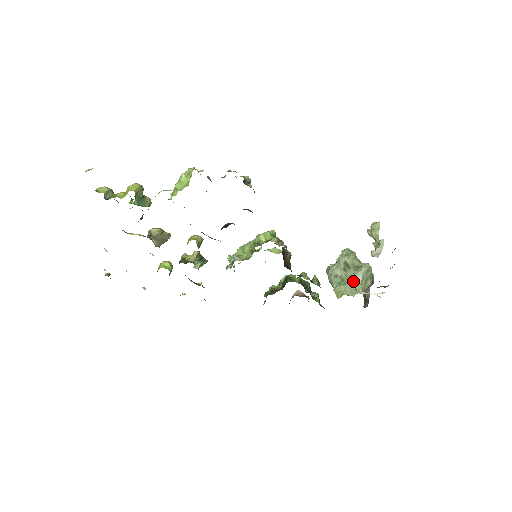
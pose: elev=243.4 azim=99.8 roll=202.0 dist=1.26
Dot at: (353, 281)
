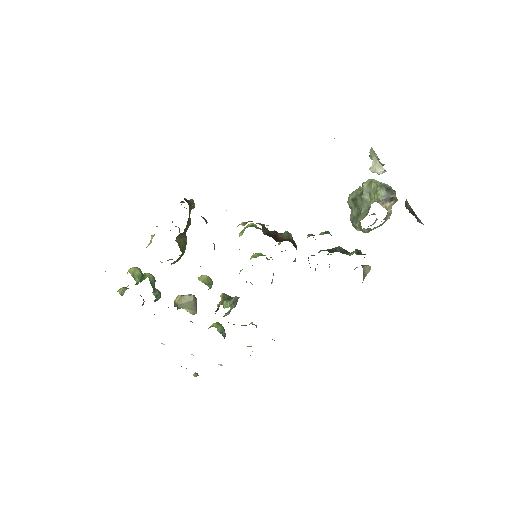
Dot at: (364, 205)
